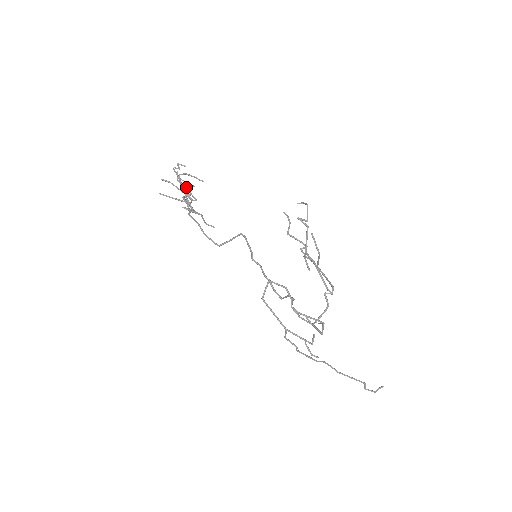
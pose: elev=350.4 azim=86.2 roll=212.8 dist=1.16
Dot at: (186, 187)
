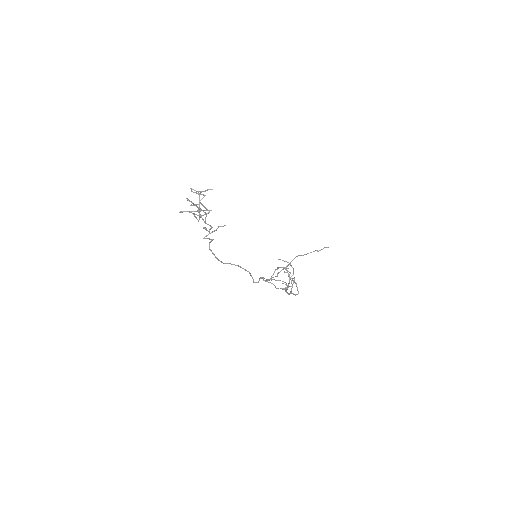
Dot at: (199, 202)
